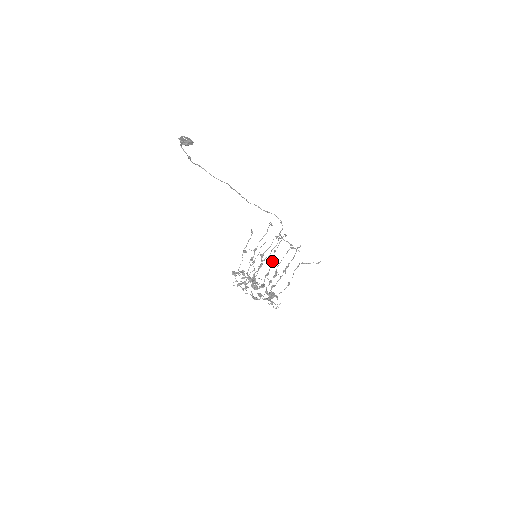
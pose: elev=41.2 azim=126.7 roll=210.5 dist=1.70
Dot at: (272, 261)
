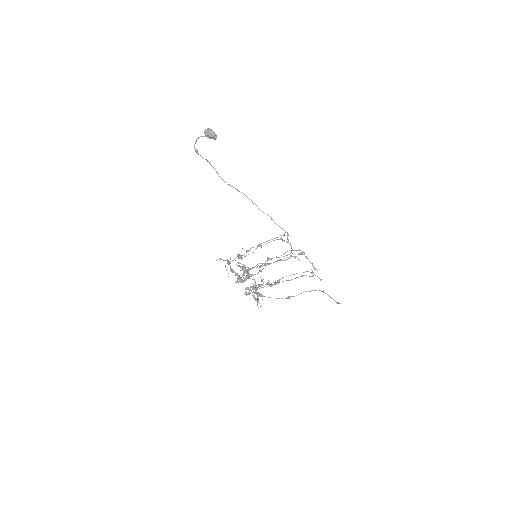
Dot at: (262, 269)
